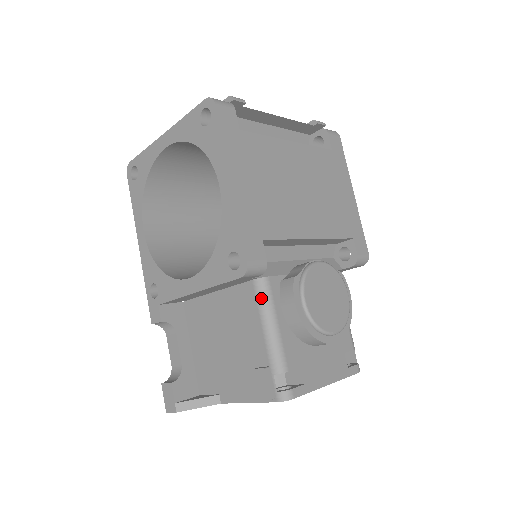
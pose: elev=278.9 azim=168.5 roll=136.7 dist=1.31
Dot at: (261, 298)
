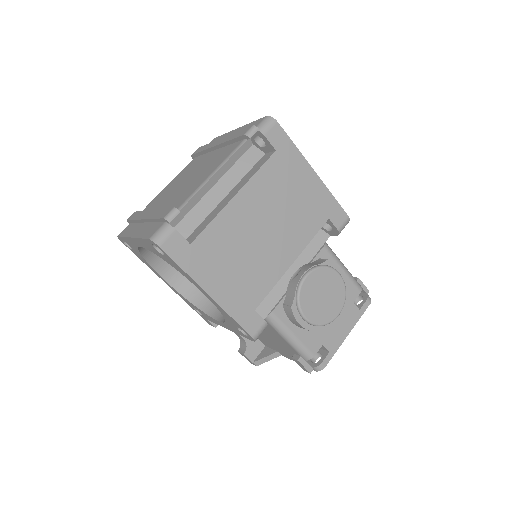
Dot at: (274, 326)
